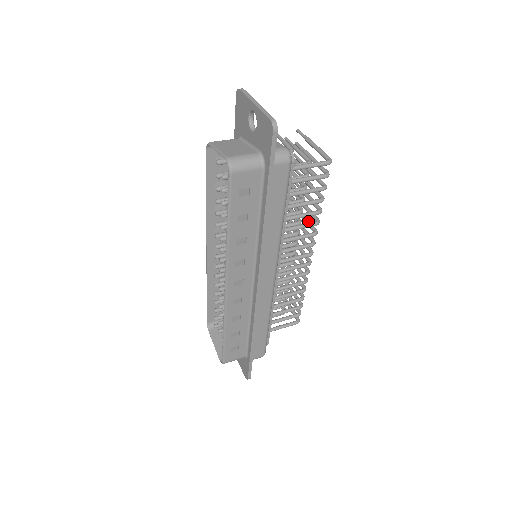
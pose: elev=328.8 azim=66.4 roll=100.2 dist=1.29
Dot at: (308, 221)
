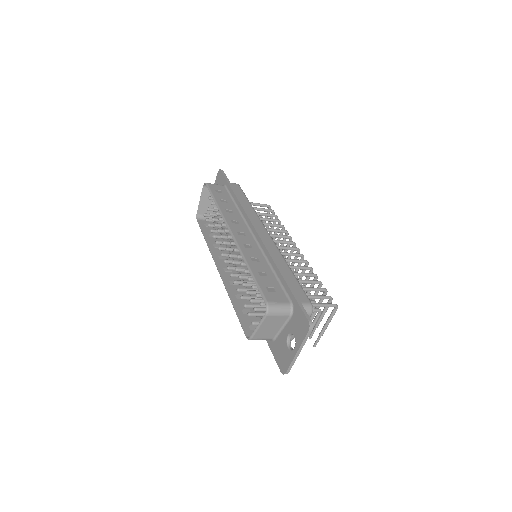
Dot at: occluded
